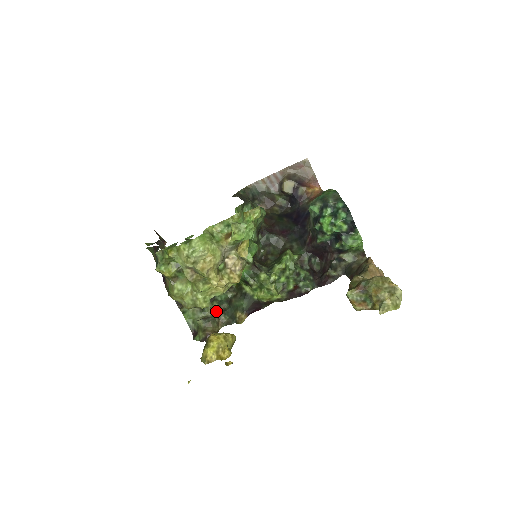
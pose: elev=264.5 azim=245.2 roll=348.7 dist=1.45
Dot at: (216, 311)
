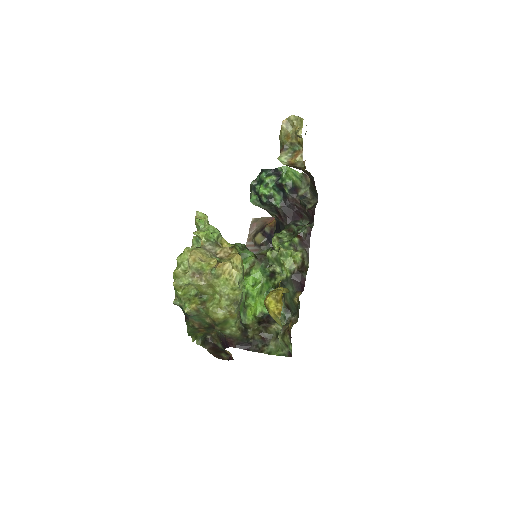
Dot at: (291, 328)
